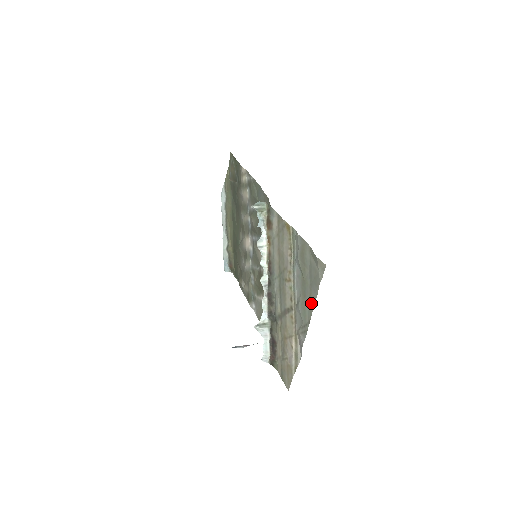
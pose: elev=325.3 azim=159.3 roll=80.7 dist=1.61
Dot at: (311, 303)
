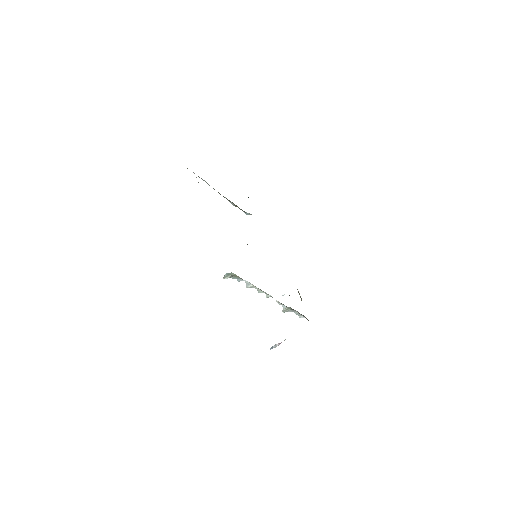
Dot at: occluded
